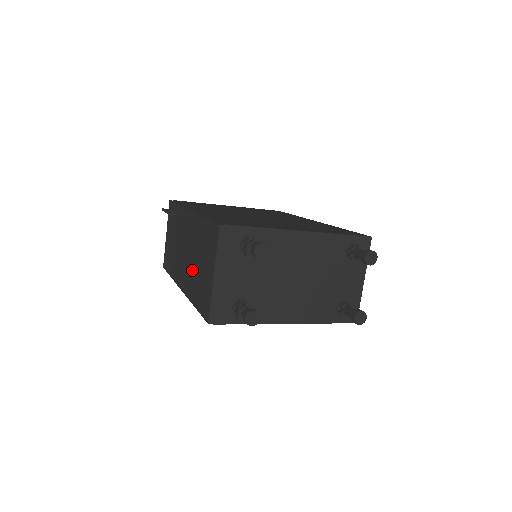
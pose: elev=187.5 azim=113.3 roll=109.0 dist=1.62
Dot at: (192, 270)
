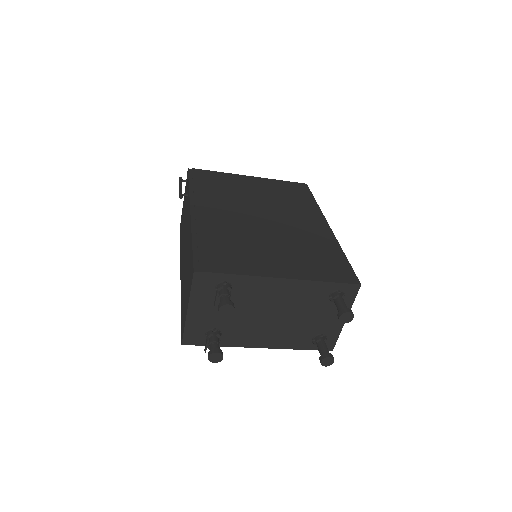
Dot at: (184, 275)
